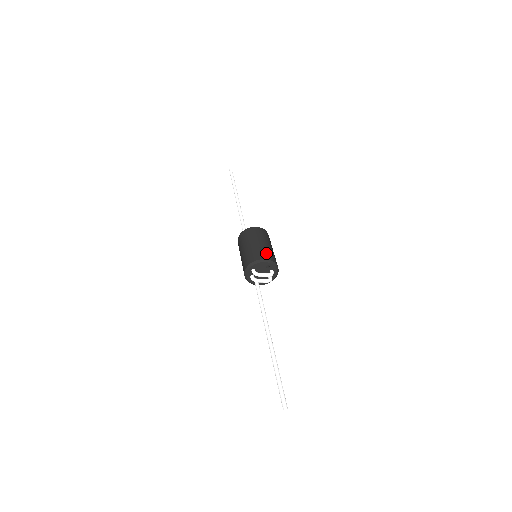
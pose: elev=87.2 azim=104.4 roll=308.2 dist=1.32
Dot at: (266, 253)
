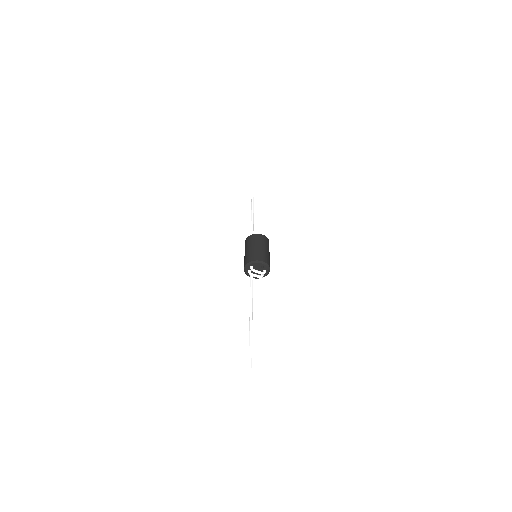
Dot at: (264, 257)
